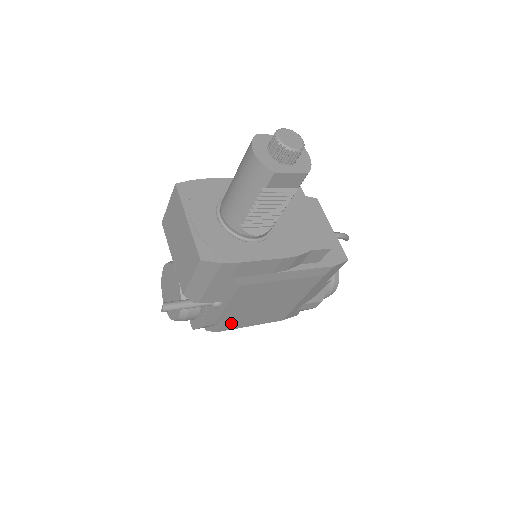
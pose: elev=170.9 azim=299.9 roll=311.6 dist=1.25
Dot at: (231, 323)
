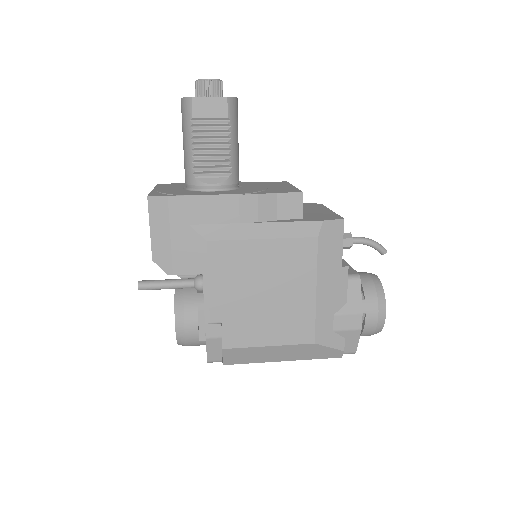
Dot at: (235, 330)
